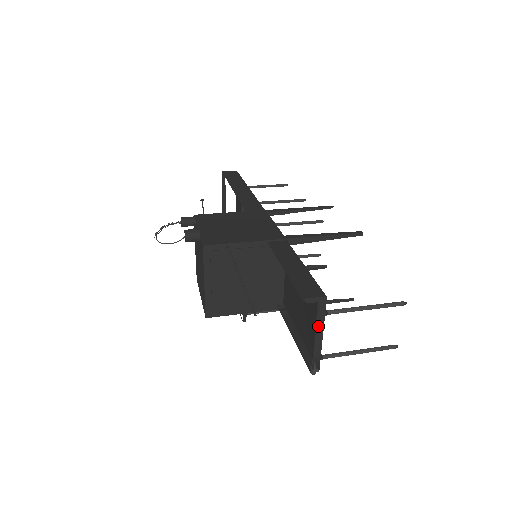
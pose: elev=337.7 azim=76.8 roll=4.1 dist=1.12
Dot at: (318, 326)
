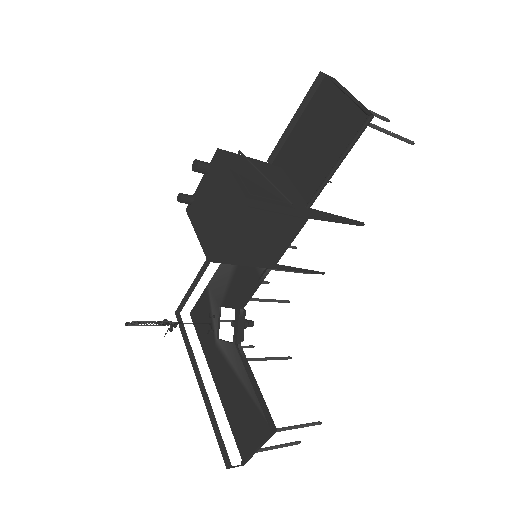
Dot at: (345, 90)
